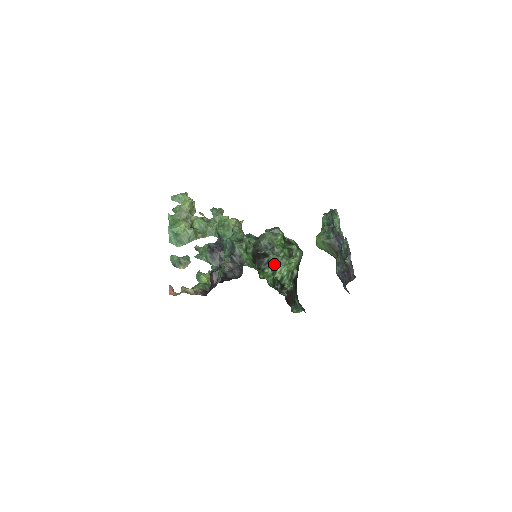
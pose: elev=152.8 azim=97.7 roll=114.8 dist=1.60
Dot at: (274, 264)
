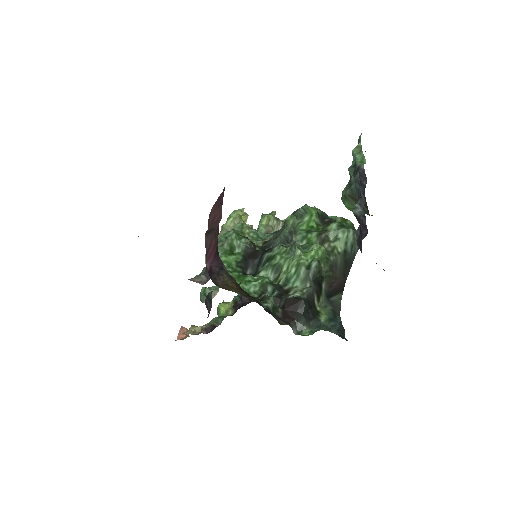
Dot at: (277, 260)
